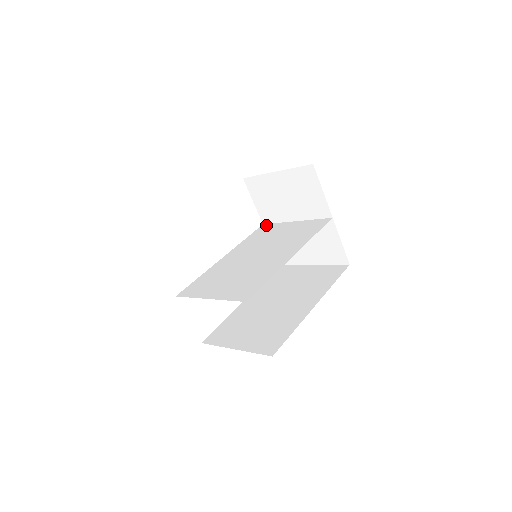
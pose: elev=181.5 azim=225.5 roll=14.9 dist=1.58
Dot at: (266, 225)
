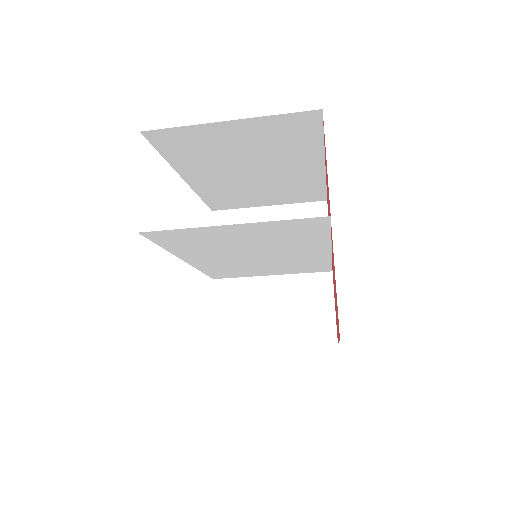
Dot at: (222, 277)
